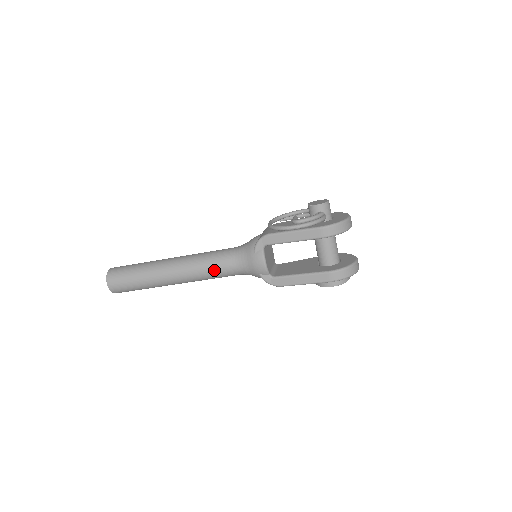
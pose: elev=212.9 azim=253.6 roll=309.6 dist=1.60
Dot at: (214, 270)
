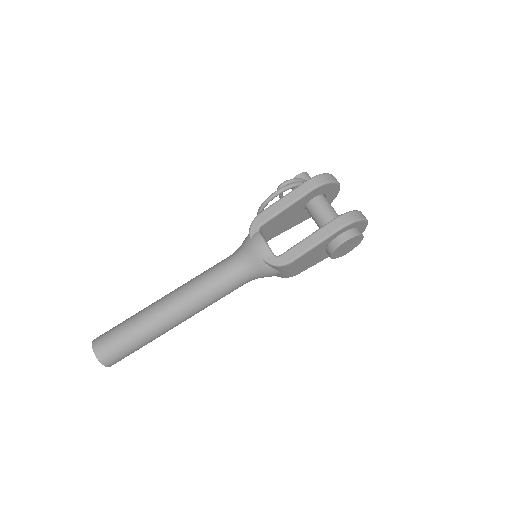
Dot at: (213, 279)
